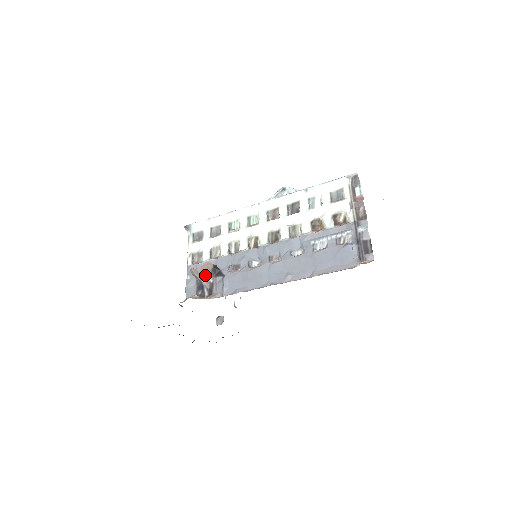
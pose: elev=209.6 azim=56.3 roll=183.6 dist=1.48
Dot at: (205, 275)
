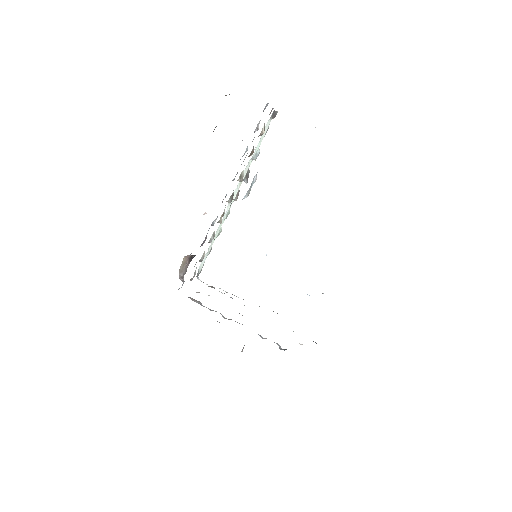
Dot at: (185, 266)
